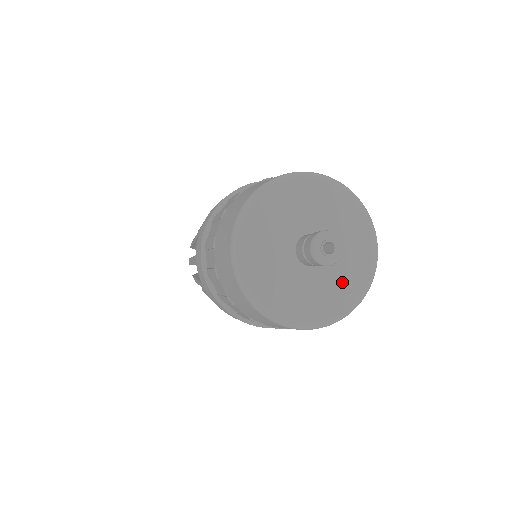
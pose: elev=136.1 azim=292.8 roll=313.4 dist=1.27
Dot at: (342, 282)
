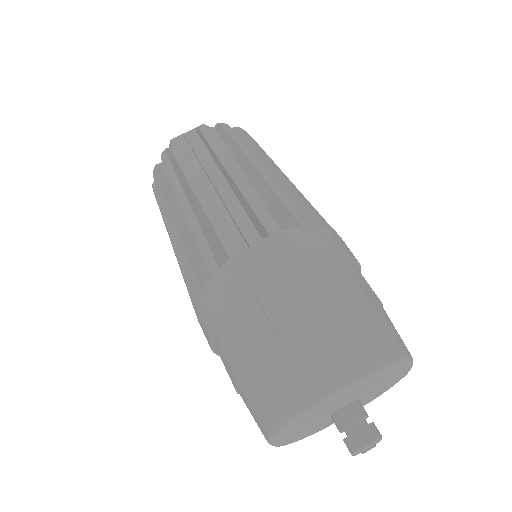
Dot at: (364, 402)
